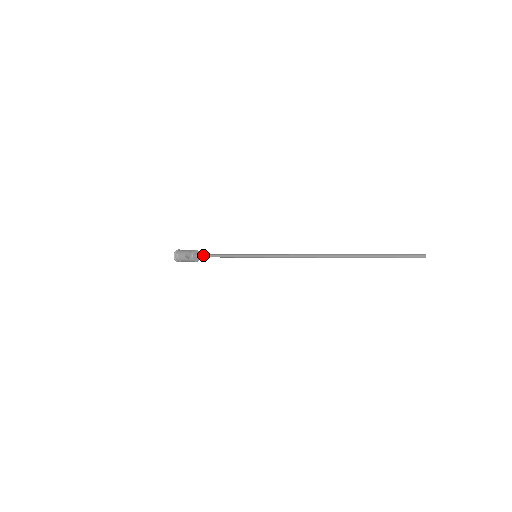
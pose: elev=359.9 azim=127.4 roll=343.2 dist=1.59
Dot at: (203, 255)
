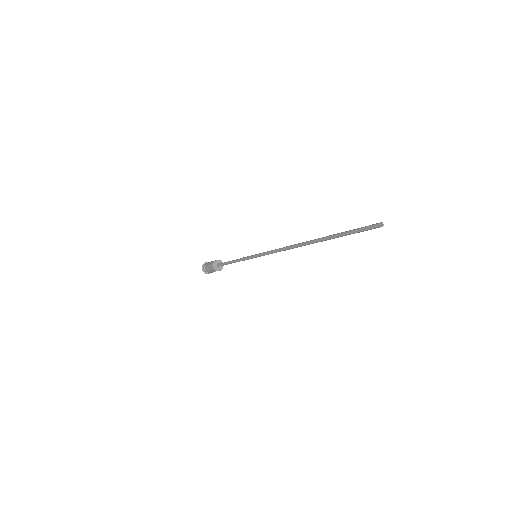
Dot at: occluded
